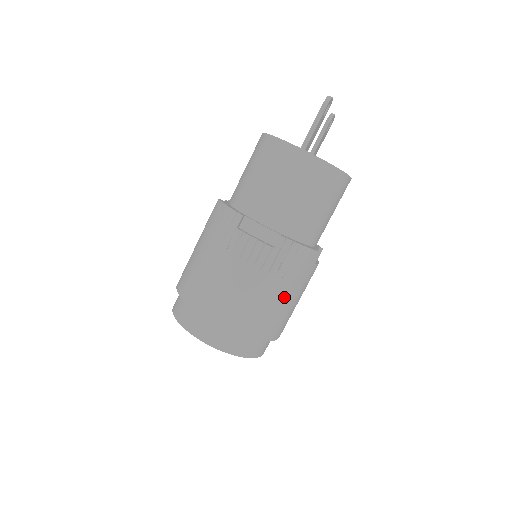
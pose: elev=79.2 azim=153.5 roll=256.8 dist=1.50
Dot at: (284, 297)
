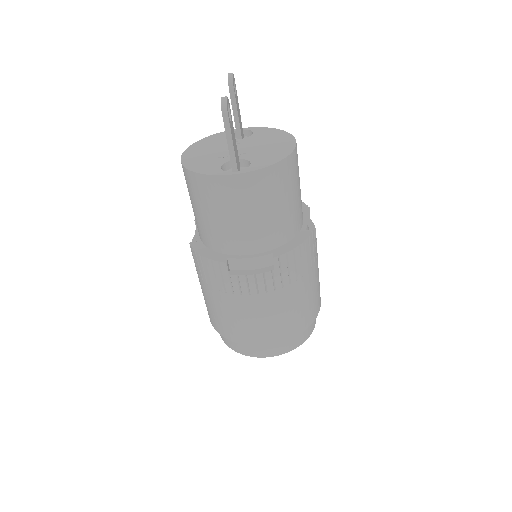
Dot at: (307, 288)
